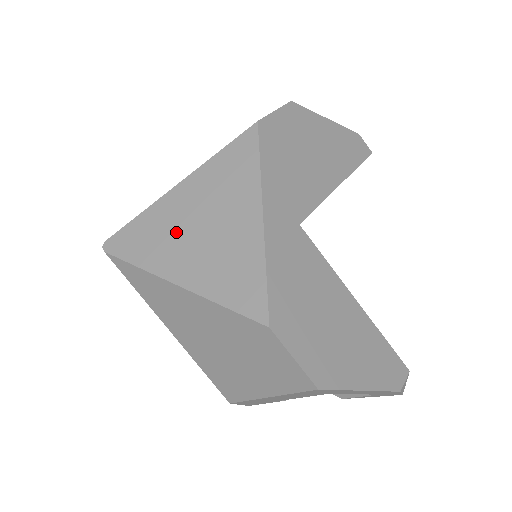
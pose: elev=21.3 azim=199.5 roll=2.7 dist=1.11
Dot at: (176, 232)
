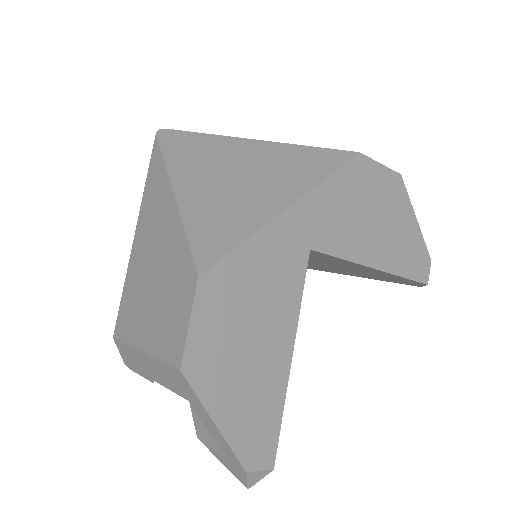
Dot at: (216, 163)
